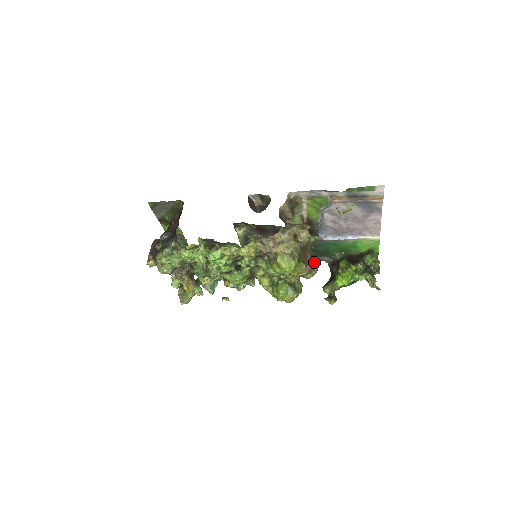
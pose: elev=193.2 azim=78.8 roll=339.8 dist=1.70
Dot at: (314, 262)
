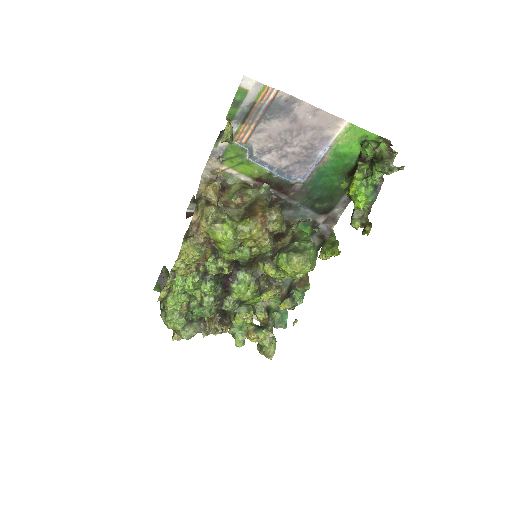
Dot at: (268, 208)
